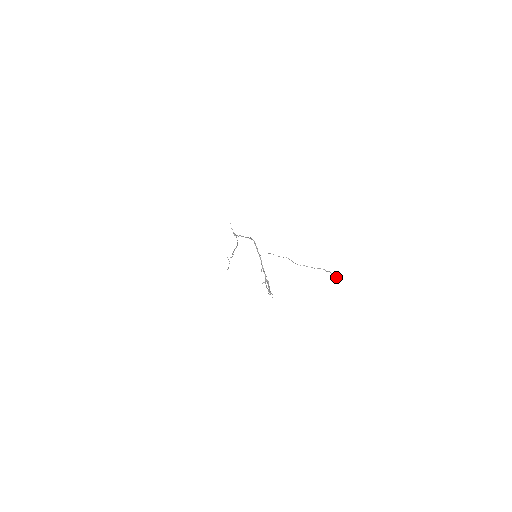
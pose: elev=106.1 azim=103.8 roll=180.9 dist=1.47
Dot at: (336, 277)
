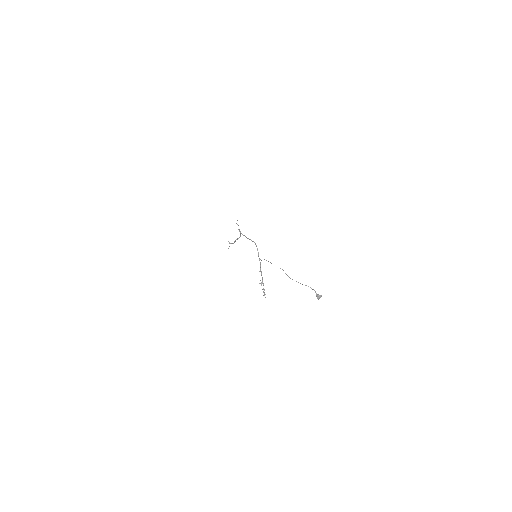
Dot at: (319, 296)
